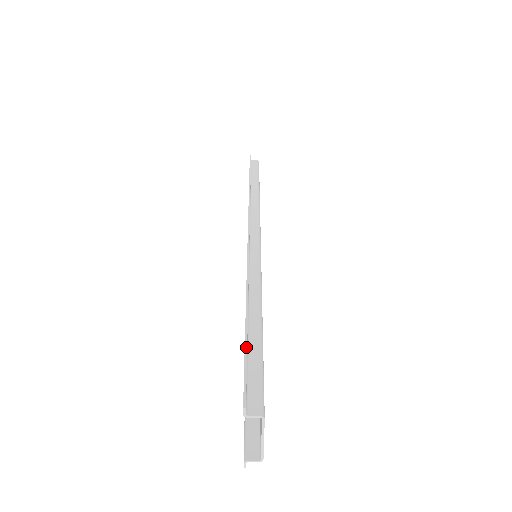
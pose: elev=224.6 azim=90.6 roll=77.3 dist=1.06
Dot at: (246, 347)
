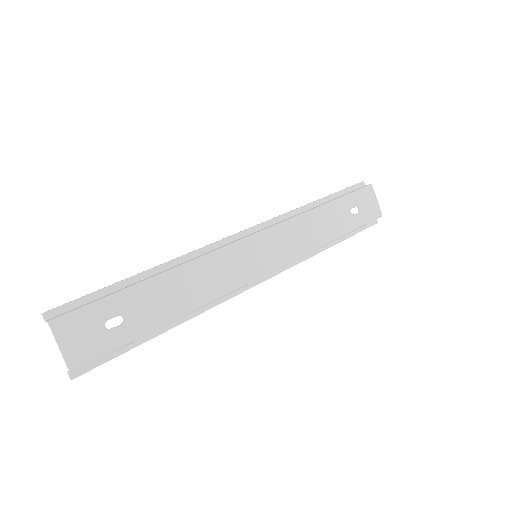
Dot at: (100, 289)
